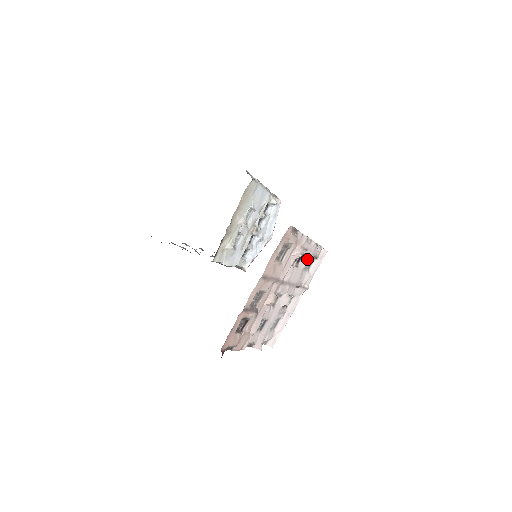
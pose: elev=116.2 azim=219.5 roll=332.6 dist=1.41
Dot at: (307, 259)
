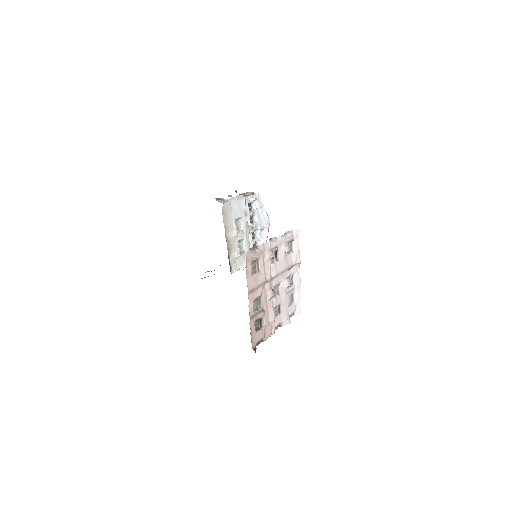
Dot at: (282, 250)
